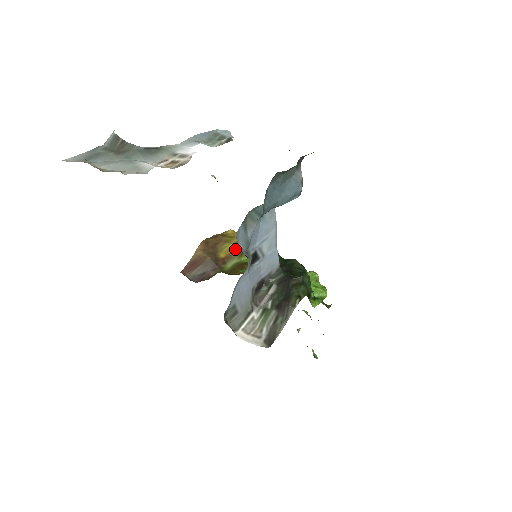
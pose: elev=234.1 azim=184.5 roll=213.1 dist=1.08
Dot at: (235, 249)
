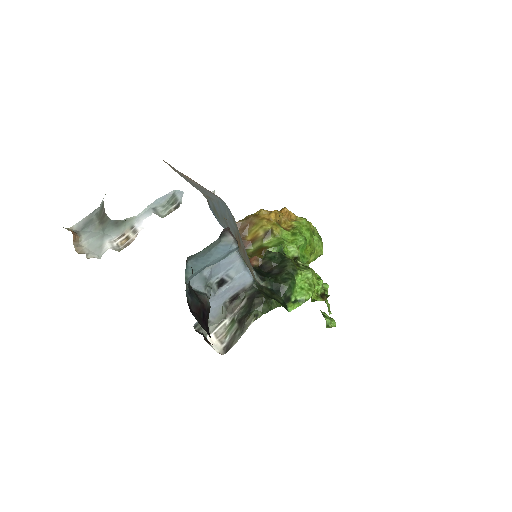
Dot at: (260, 233)
